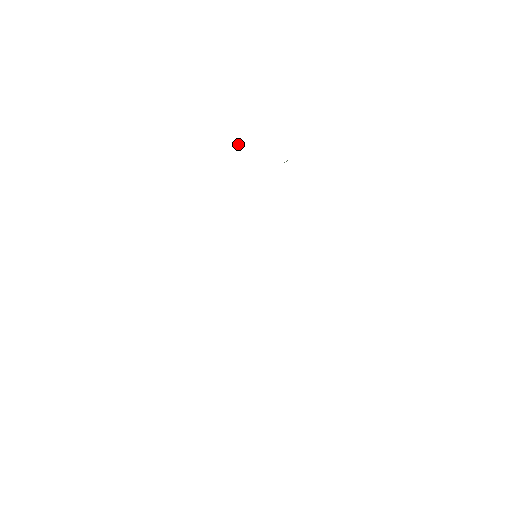
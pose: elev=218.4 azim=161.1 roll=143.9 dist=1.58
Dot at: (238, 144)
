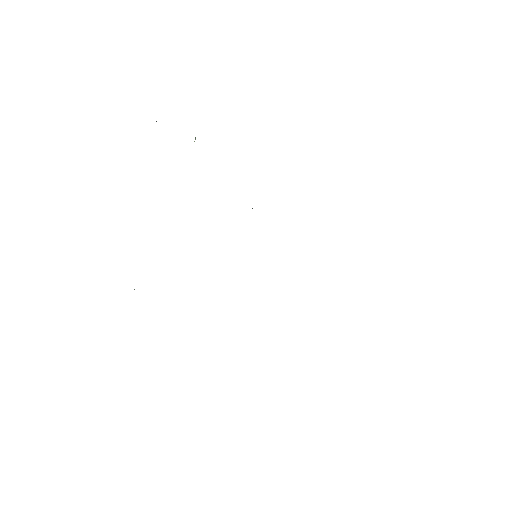
Dot at: occluded
